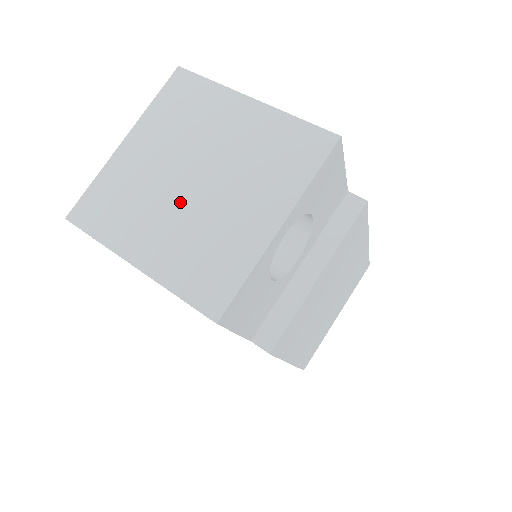
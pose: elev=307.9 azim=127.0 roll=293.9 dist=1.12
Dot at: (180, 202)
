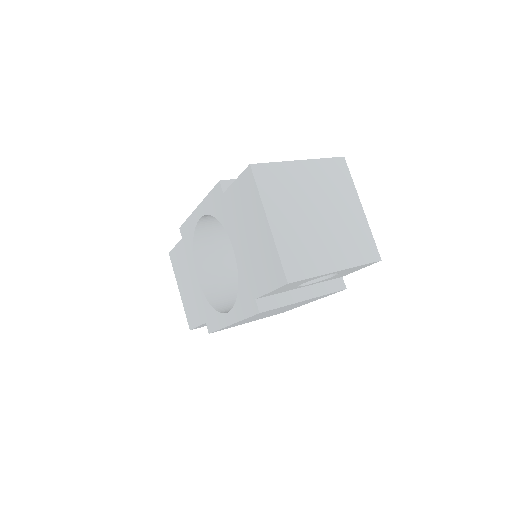
Dot at: (306, 217)
